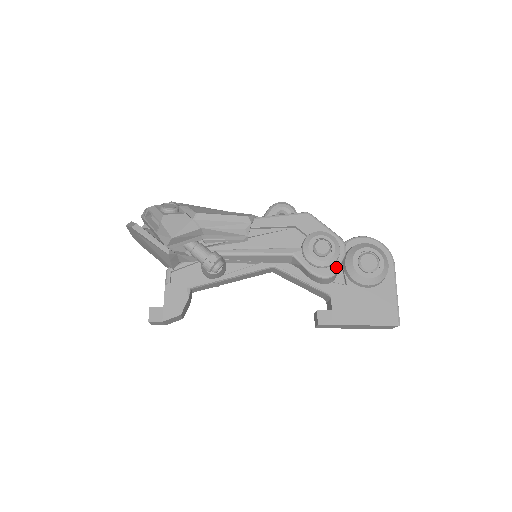
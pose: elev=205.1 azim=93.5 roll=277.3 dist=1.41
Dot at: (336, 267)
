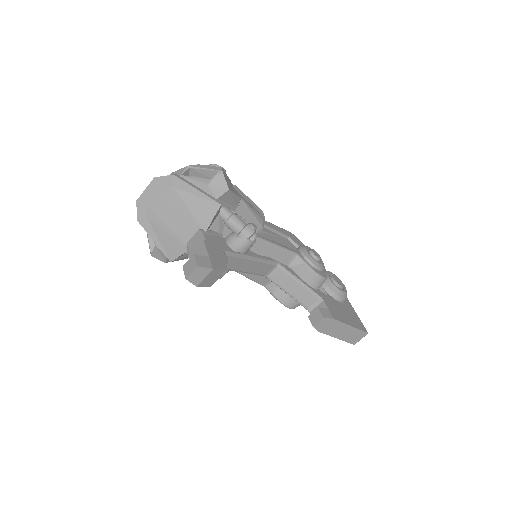
Dot at: (325, 273)
